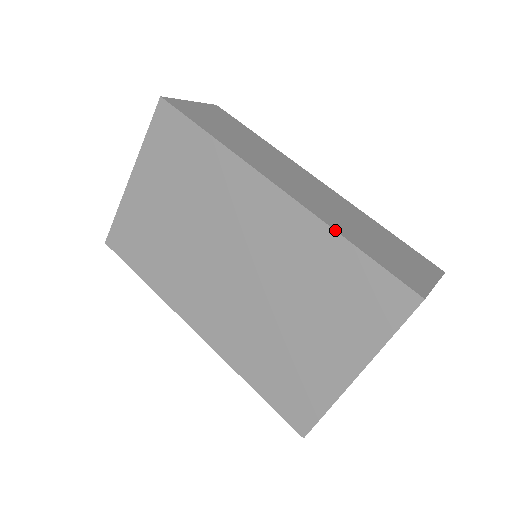
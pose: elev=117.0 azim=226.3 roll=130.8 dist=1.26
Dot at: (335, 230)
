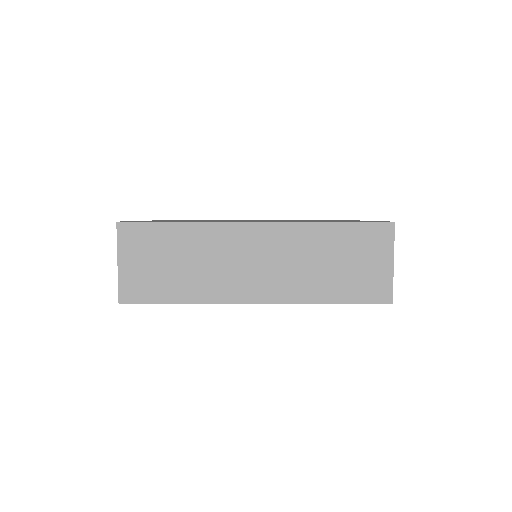
Dot at: occluded
